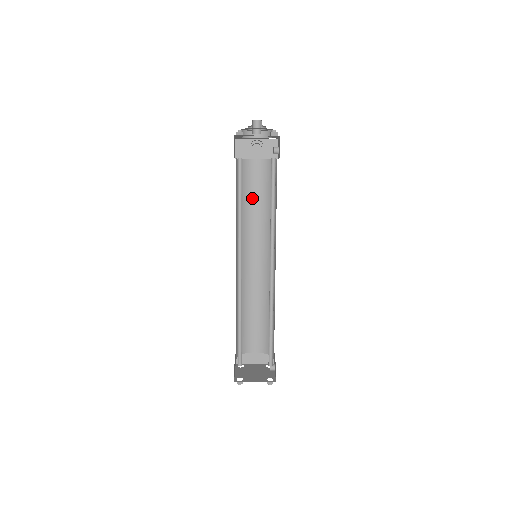
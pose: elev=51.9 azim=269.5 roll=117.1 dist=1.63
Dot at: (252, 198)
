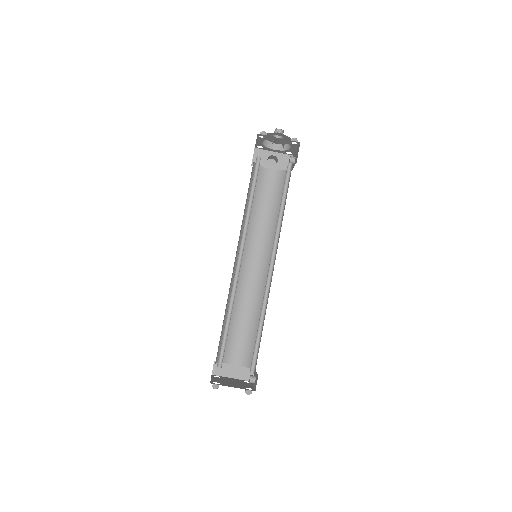
Dot at: (260, 204)
